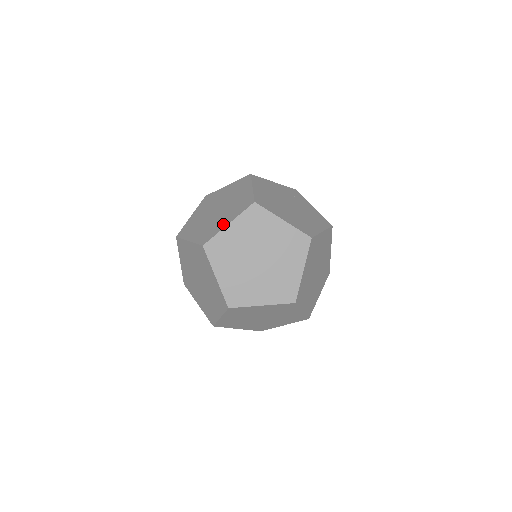
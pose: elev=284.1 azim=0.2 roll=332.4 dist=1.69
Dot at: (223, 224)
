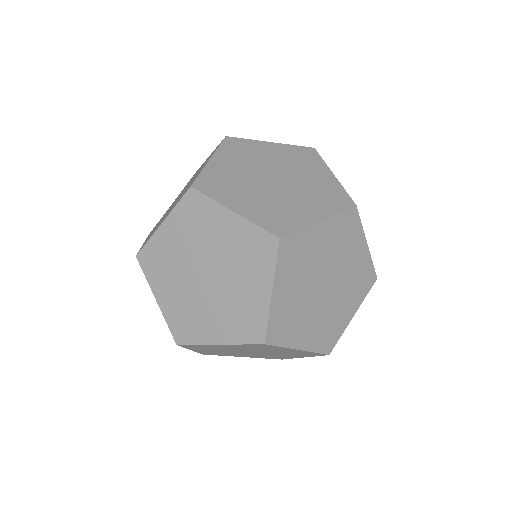
Dot at: (202, 168)
